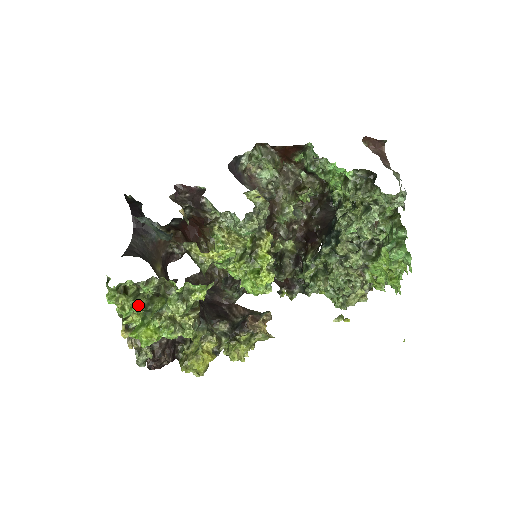
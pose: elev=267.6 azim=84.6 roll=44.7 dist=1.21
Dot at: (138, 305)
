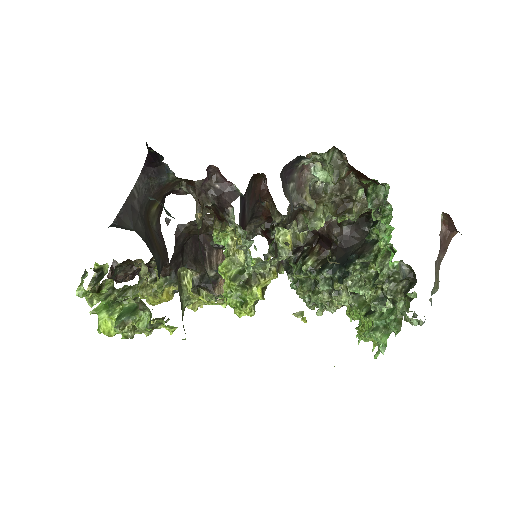
Dot at: (108, 299)
